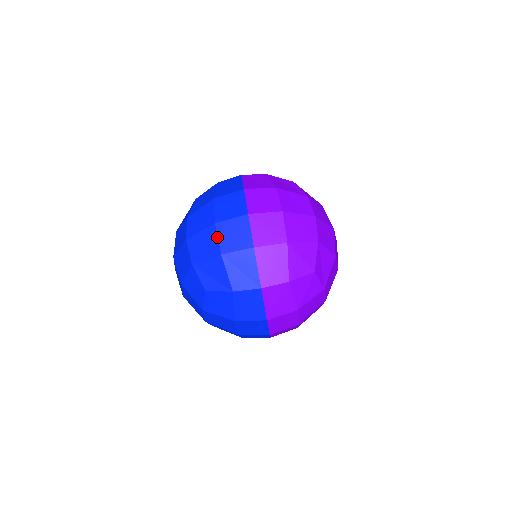
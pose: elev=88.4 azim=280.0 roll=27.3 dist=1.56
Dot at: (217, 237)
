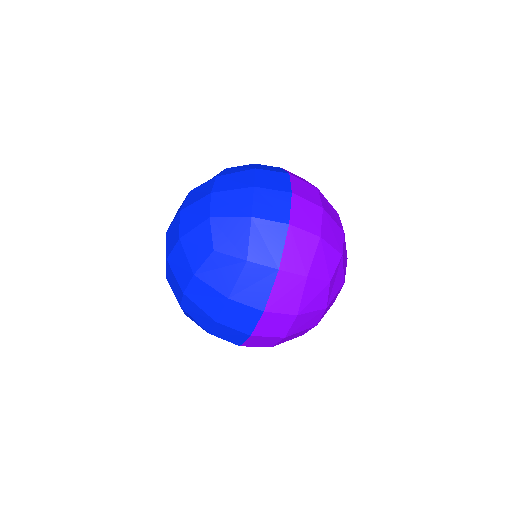
Dot at: (252, 199)
